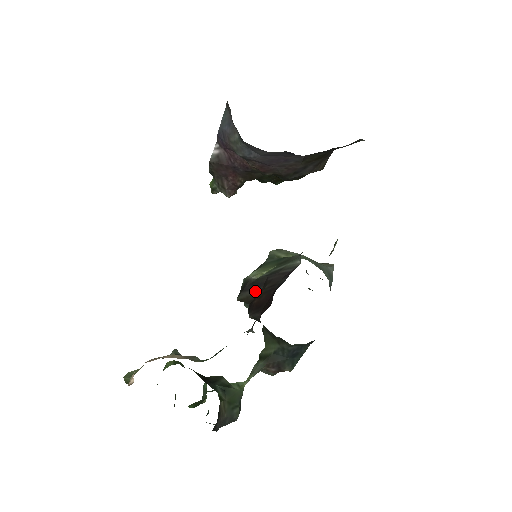
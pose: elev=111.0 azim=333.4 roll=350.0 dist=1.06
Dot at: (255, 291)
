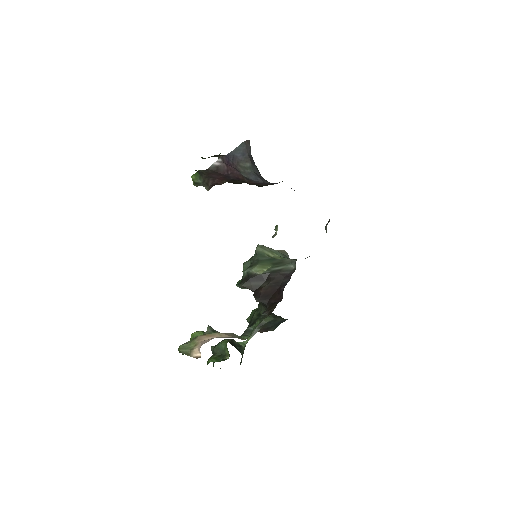
Dot at: (259, 283)
